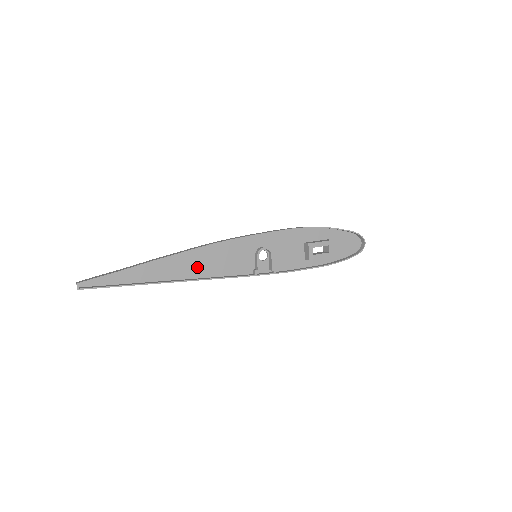
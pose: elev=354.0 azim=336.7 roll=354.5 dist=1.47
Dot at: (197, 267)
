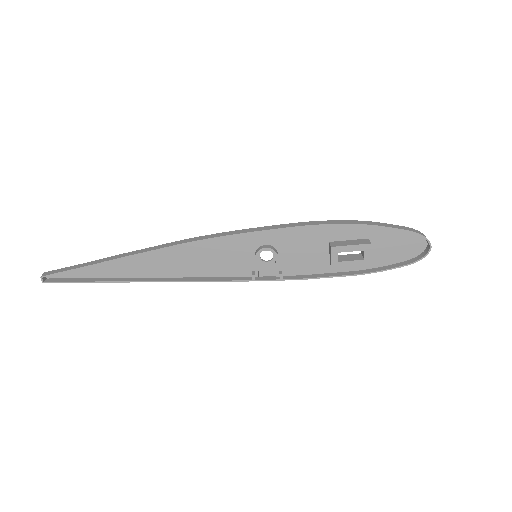
Dot at: (178, 265)
